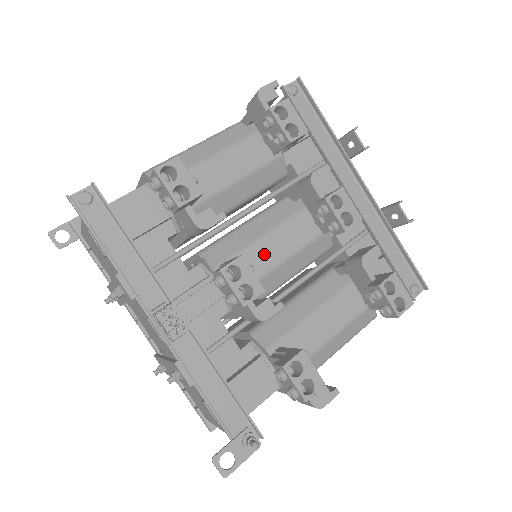
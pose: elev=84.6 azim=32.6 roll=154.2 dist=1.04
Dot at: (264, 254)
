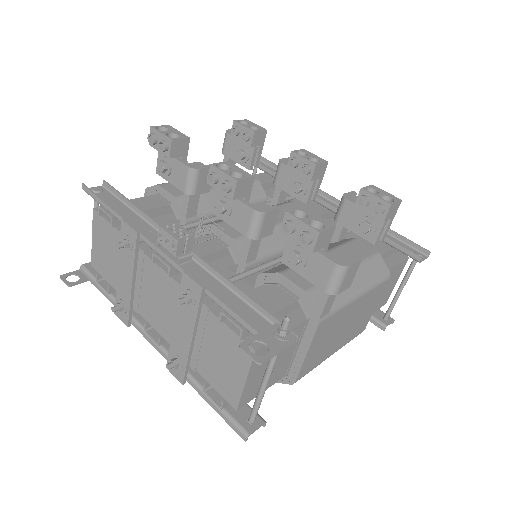
Dot at: occluded
